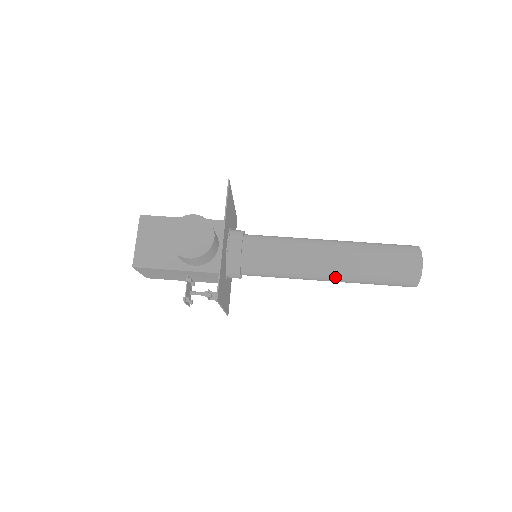
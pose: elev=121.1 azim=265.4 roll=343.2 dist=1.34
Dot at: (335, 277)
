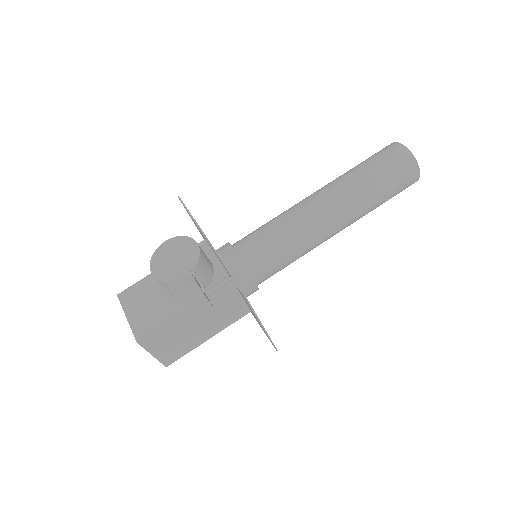
Dot at: (342, 215)
